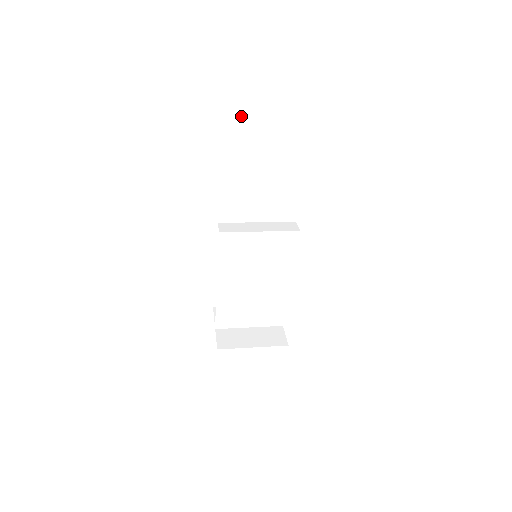
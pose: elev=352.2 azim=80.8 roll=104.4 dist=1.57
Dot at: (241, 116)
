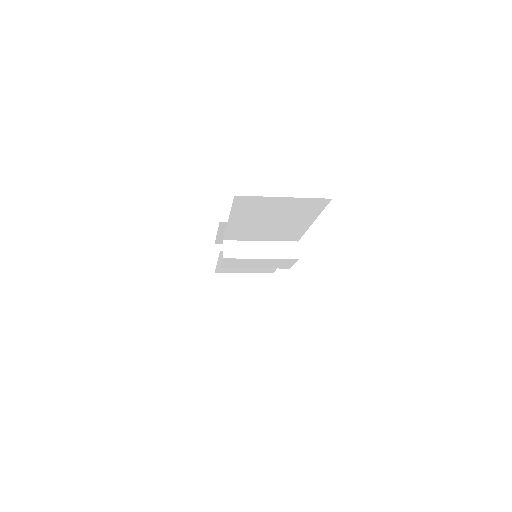
Dot at: (255, 202)
